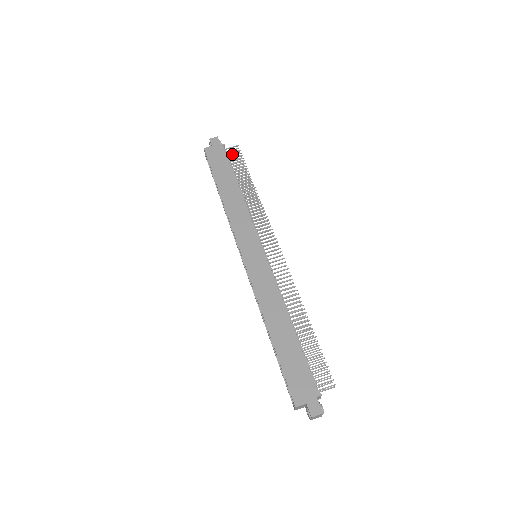
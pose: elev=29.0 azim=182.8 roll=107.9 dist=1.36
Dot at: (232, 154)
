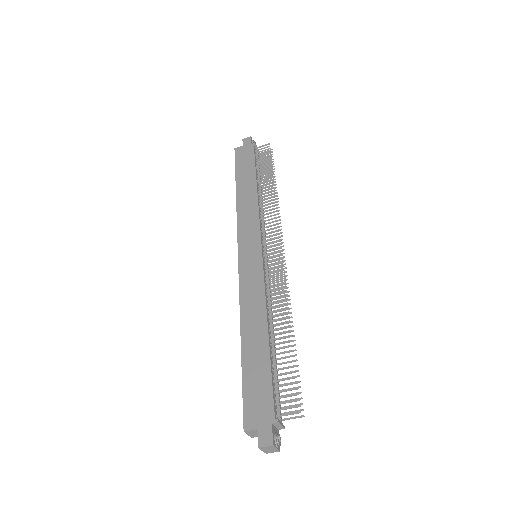
Dot at: occluded
